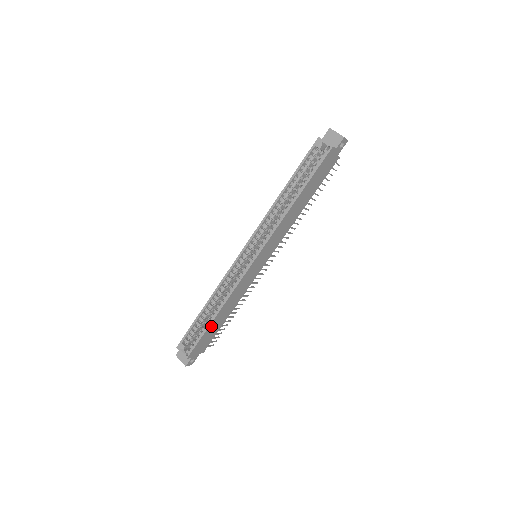
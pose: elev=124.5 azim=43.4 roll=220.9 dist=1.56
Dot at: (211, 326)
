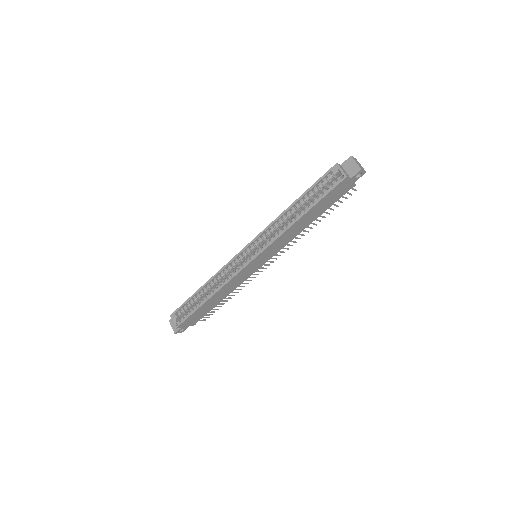
Dot at: (202, 307)
